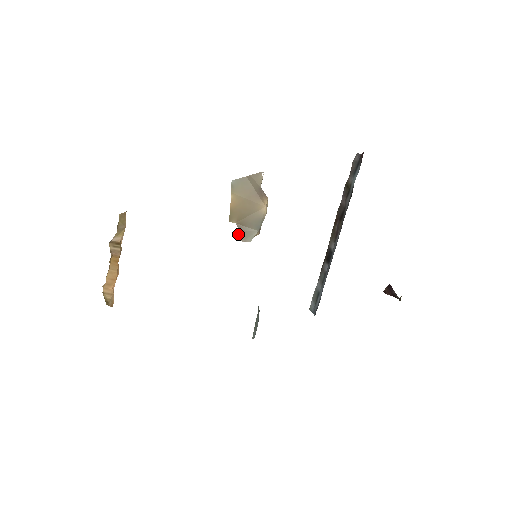
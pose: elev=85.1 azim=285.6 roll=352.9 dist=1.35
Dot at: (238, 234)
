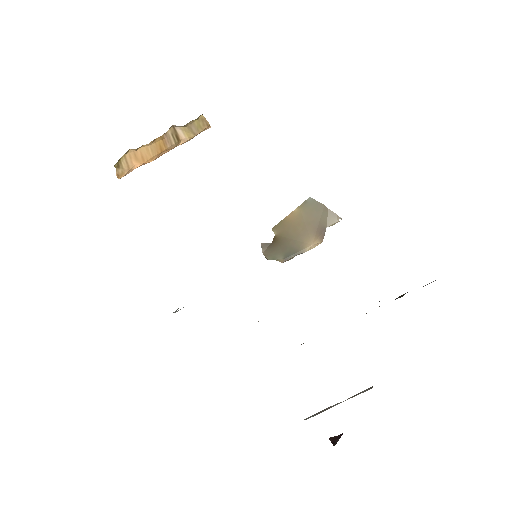
Dot at: (267, 244)
